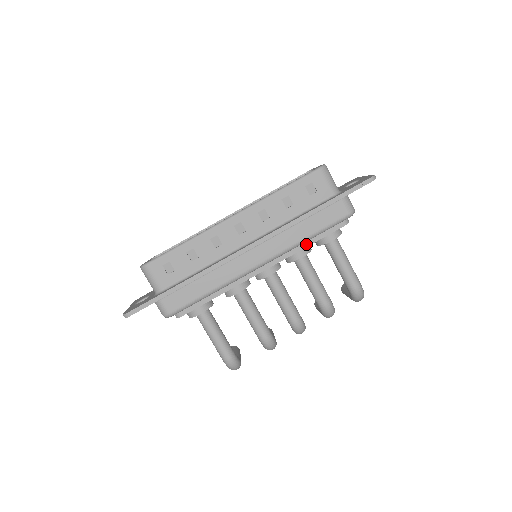
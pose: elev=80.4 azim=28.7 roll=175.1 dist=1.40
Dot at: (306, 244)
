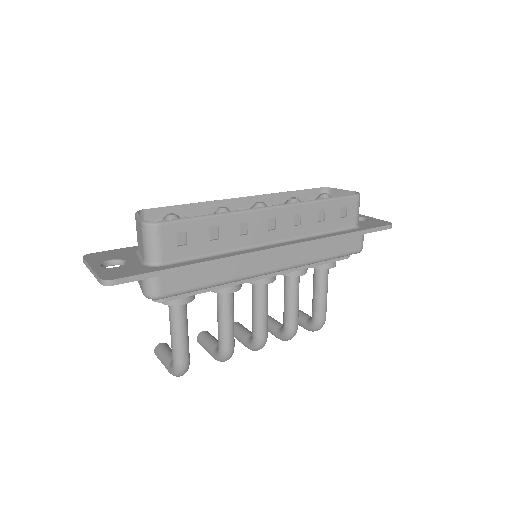
Dot at: (313, 264)
